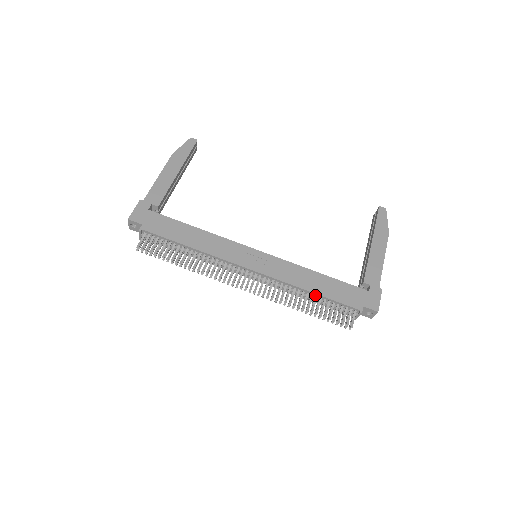
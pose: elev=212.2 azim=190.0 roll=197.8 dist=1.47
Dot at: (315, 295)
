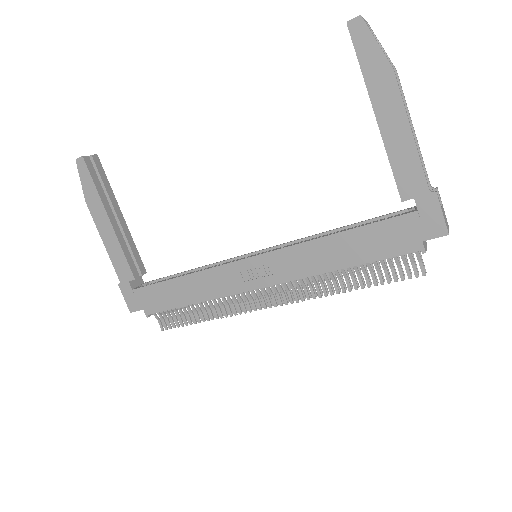
Dot at: (351, 266)
